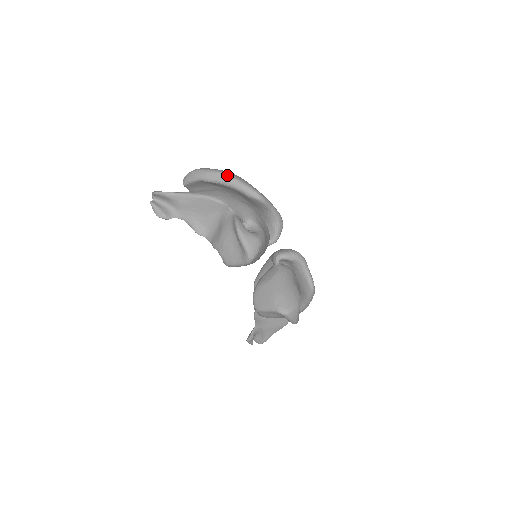
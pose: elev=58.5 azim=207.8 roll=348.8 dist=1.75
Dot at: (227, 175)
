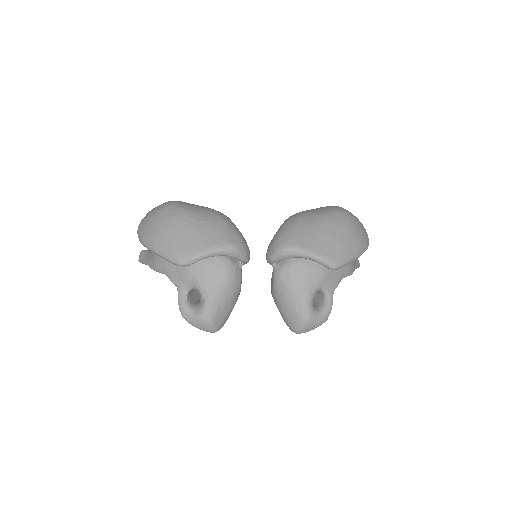
Dot at: (147, 248)
